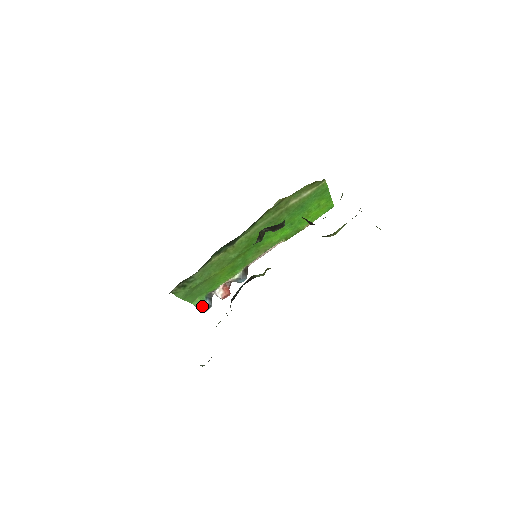
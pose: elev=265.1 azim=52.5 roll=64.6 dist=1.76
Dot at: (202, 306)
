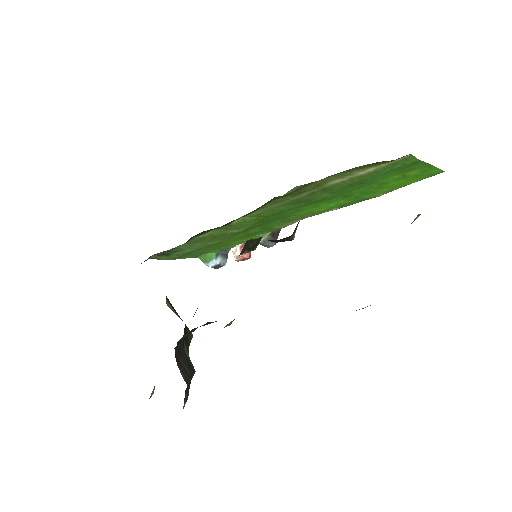
Dot at: (210, 264)
